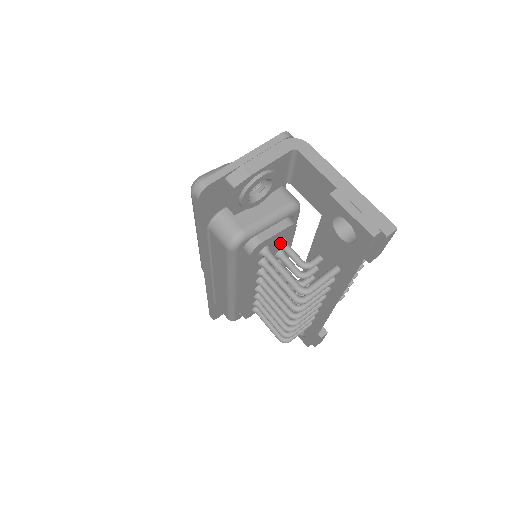
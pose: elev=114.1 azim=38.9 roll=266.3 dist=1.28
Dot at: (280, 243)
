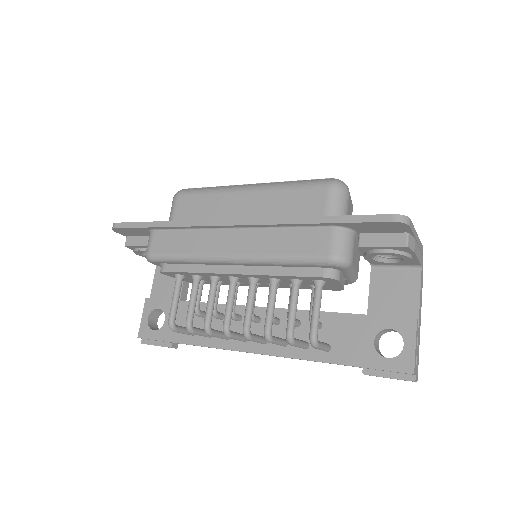
Dot at: occluded
